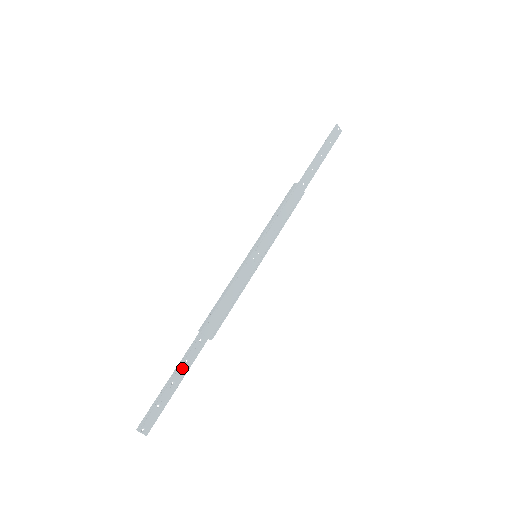
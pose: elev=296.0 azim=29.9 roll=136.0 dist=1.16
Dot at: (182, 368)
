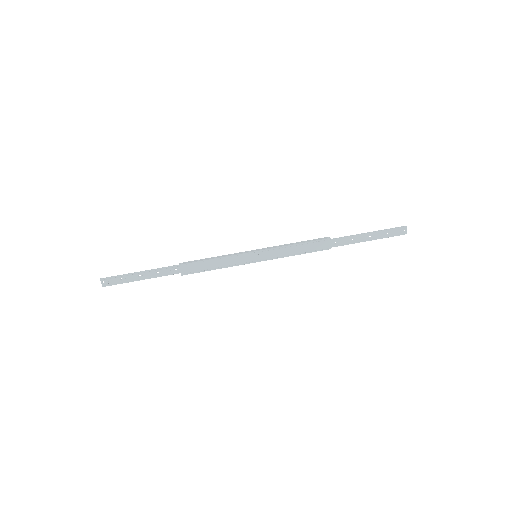
Dot at: (152, 273)
